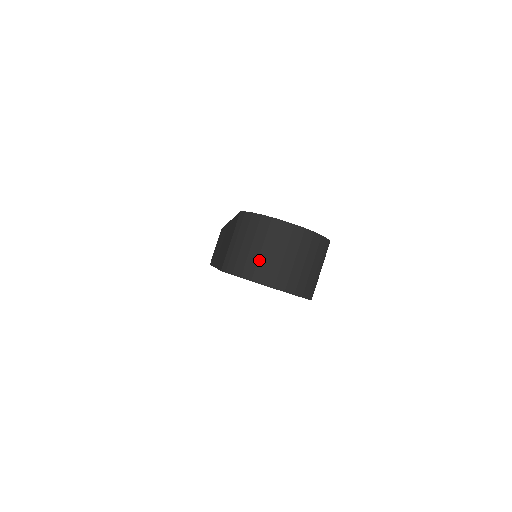
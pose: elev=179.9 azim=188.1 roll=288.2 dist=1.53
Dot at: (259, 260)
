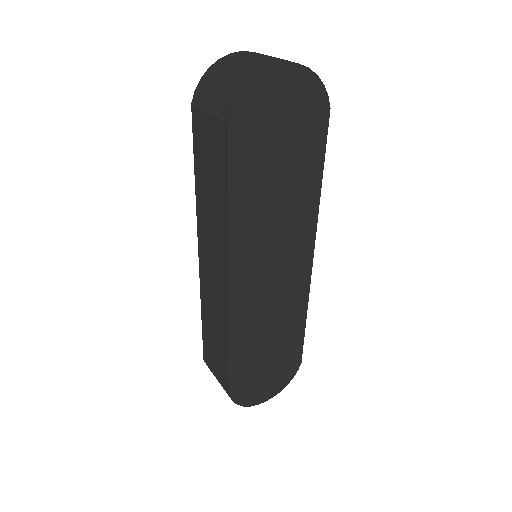
Dot at: (247, 66)
